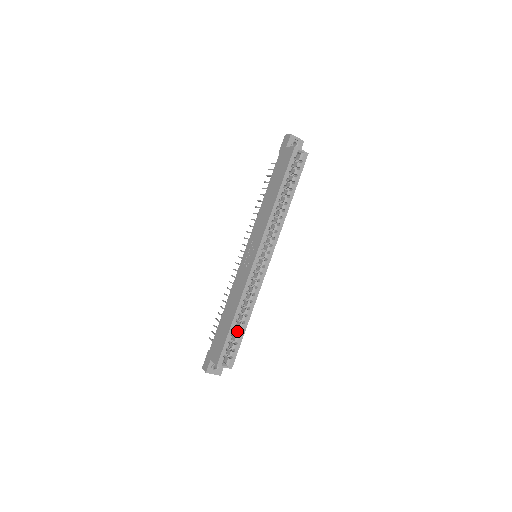
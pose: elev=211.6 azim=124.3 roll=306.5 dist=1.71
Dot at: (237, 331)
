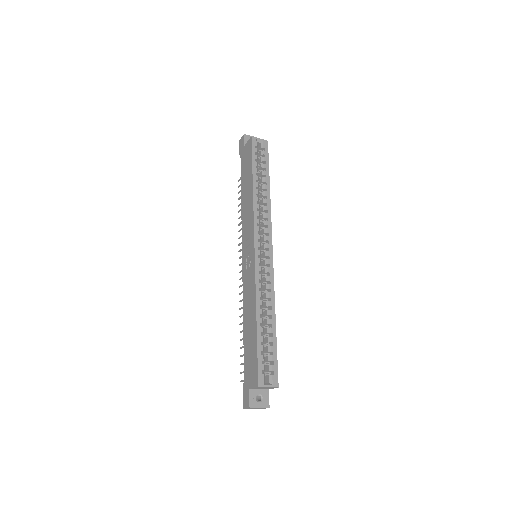
Dot at: (267, 339)
